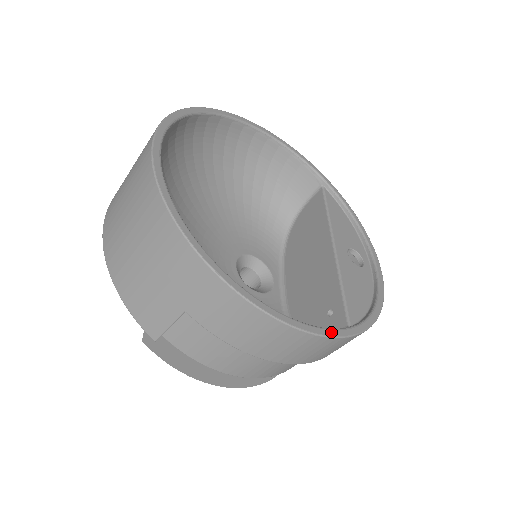
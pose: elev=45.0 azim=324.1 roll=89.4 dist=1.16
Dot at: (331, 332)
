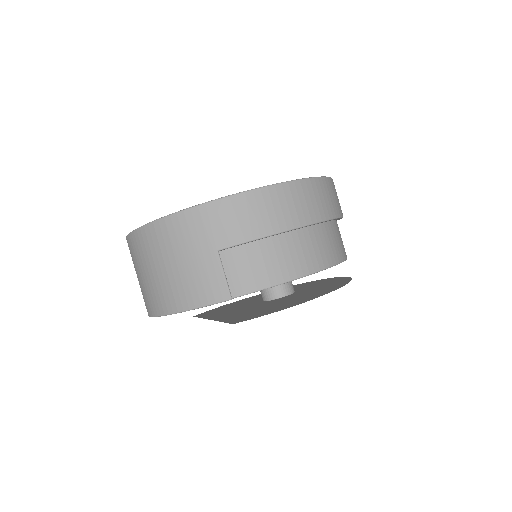
Dot at: (298, 180)
